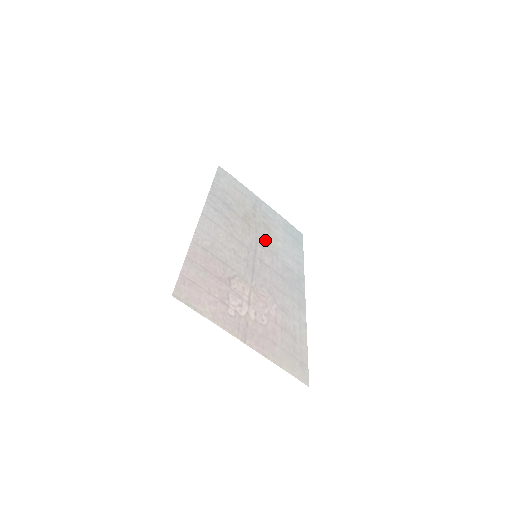
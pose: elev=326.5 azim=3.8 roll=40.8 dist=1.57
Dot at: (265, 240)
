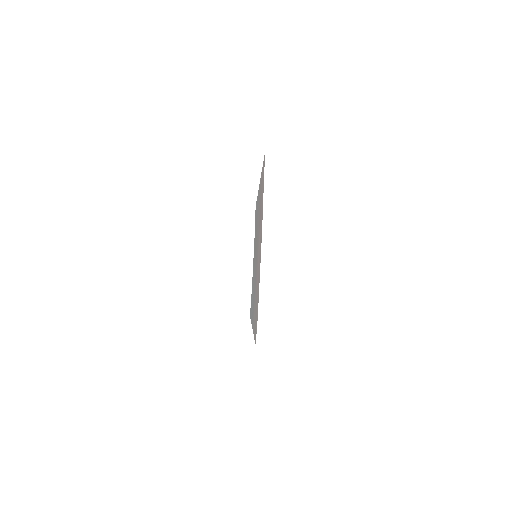
Dot at: occluded
